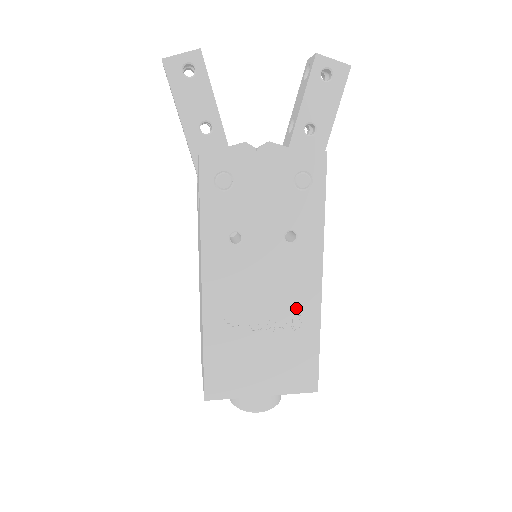
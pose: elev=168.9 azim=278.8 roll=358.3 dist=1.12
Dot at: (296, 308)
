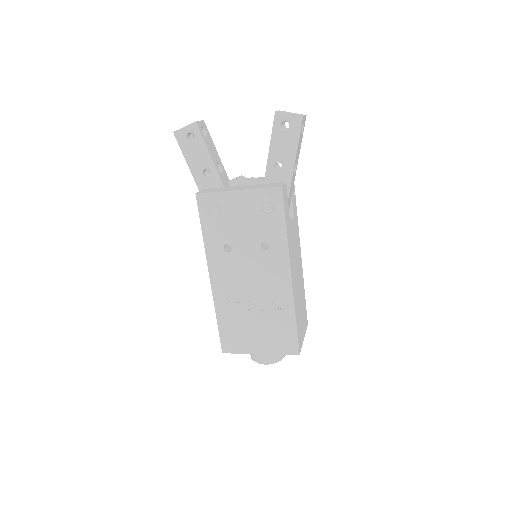
Dot at: (275, 296)
